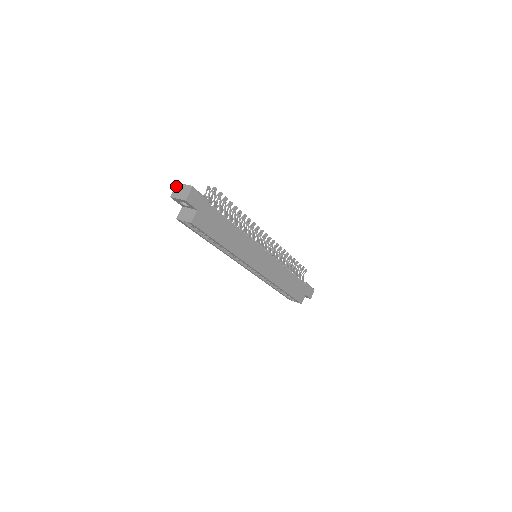
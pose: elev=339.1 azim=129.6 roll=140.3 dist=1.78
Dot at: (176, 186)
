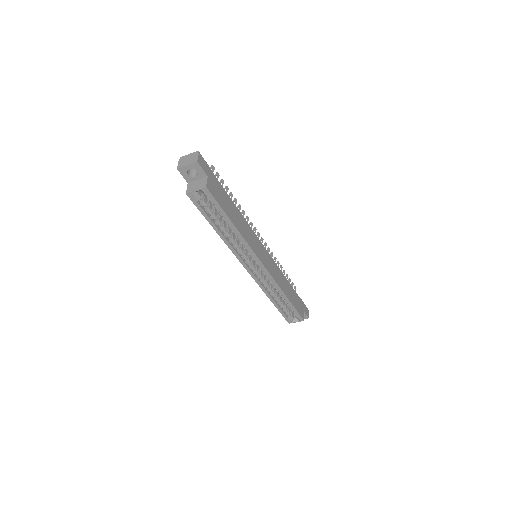
Dot at: (179, 160)
